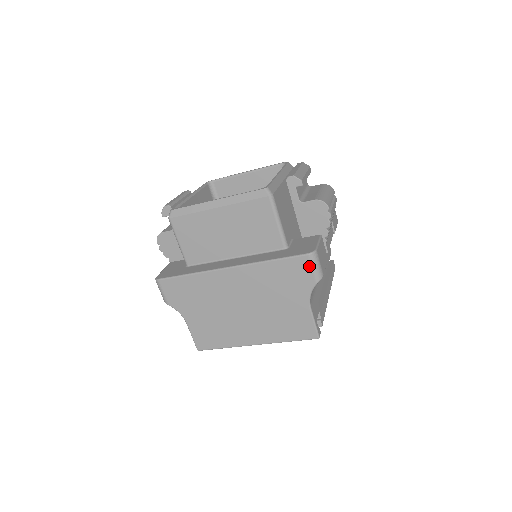
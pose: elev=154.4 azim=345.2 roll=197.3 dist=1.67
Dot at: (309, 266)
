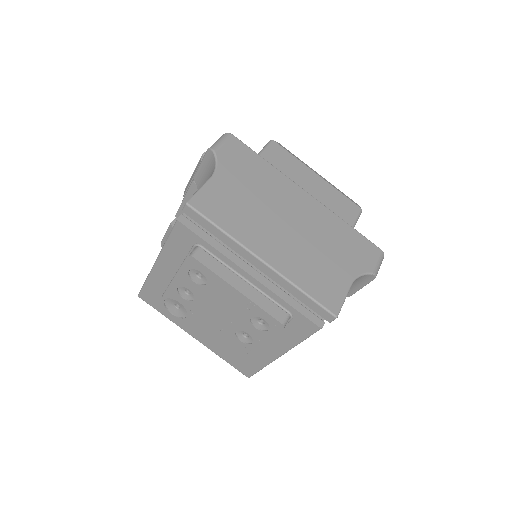
Dot at: (376, 257)
